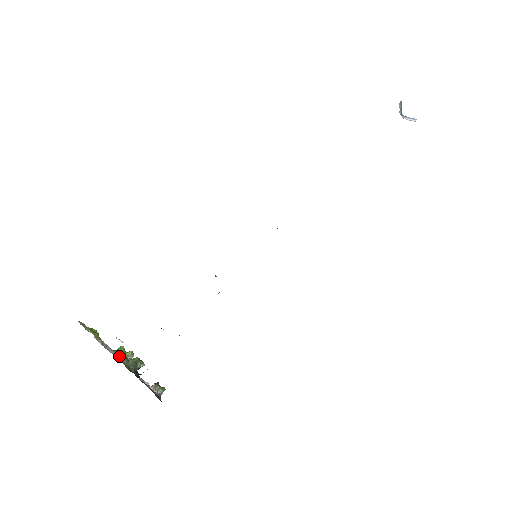
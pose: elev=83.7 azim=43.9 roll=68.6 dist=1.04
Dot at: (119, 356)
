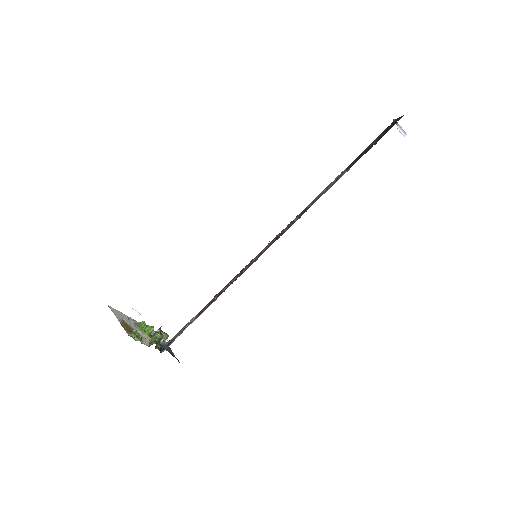
Dot at: (156, 347)
